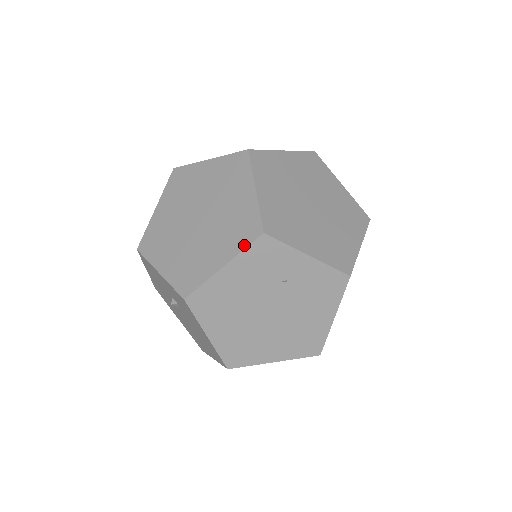
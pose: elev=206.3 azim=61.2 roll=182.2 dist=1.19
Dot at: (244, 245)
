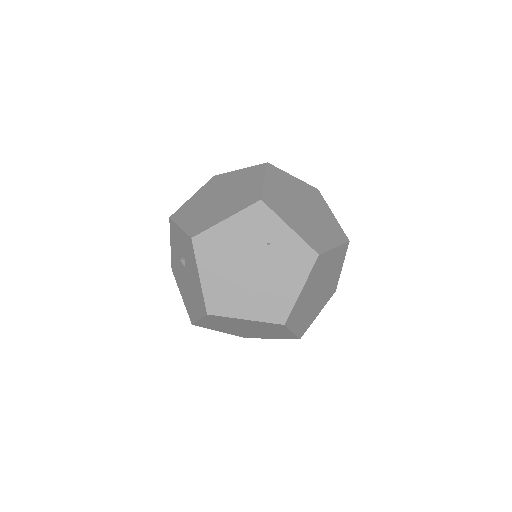
Dot at: (245, 207)
